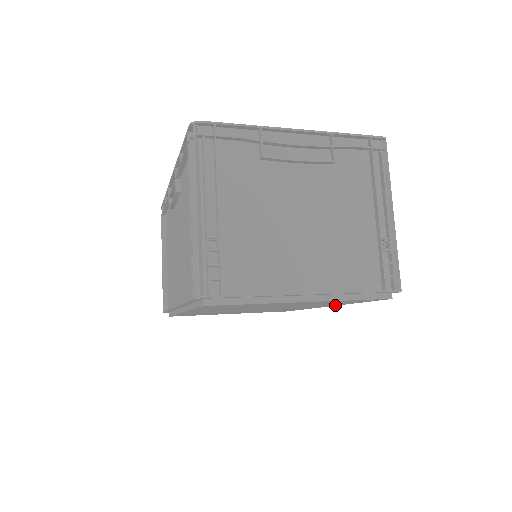
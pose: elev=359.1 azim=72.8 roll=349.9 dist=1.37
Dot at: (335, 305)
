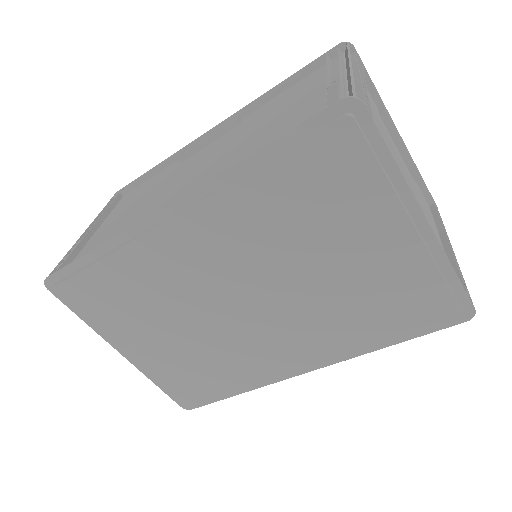
Dot at: (329, 360)
